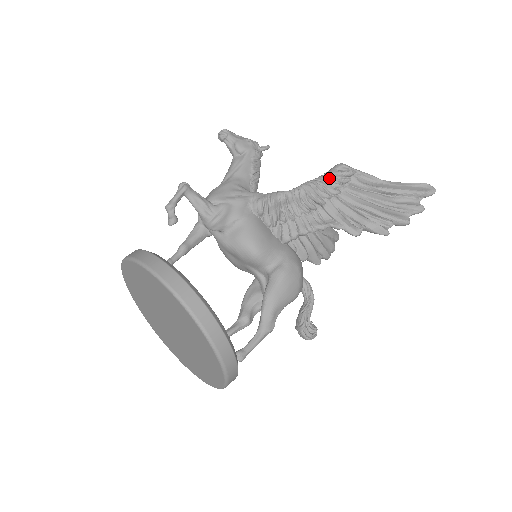
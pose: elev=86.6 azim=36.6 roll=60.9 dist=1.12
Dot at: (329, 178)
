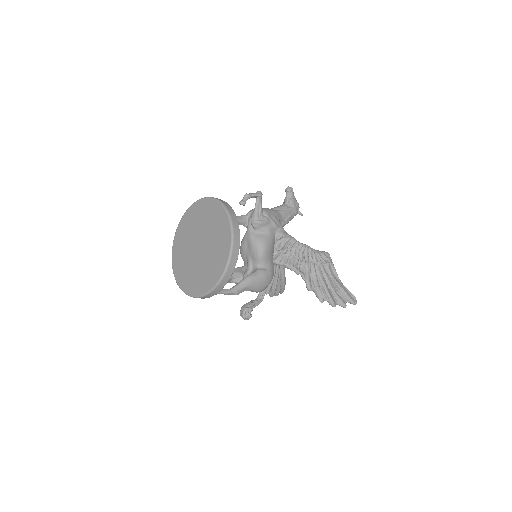
Dot at: (319, 254)
